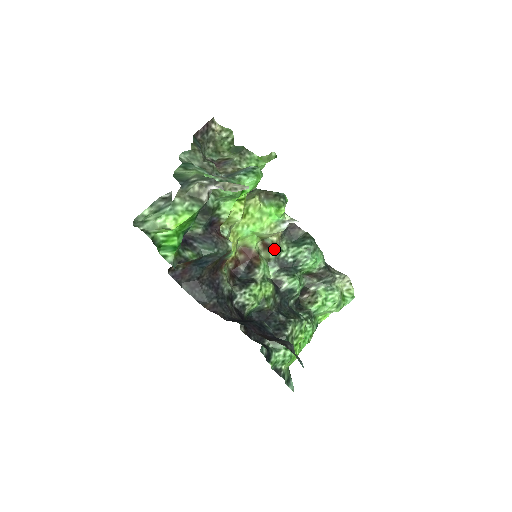
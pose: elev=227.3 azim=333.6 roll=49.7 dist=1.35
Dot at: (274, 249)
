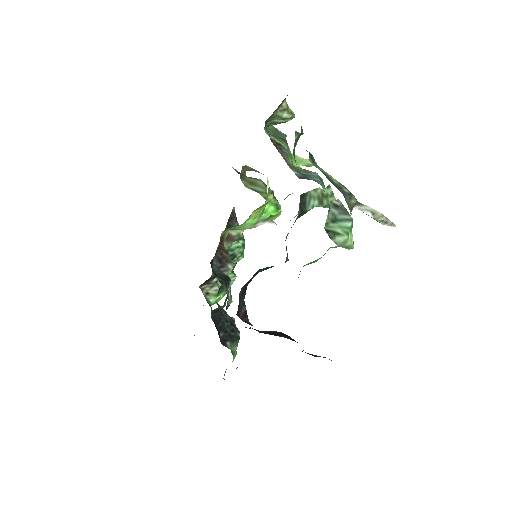
Dot at: occluded
